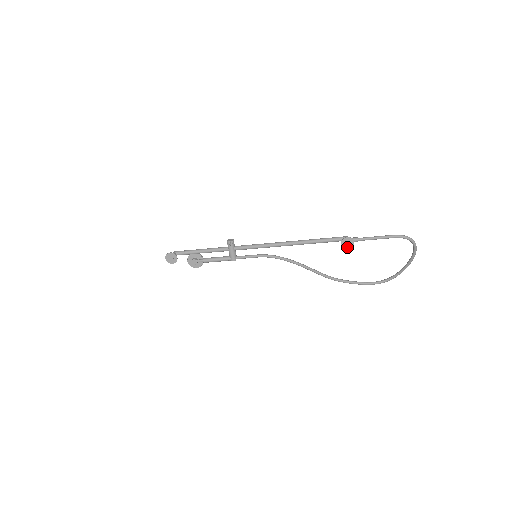
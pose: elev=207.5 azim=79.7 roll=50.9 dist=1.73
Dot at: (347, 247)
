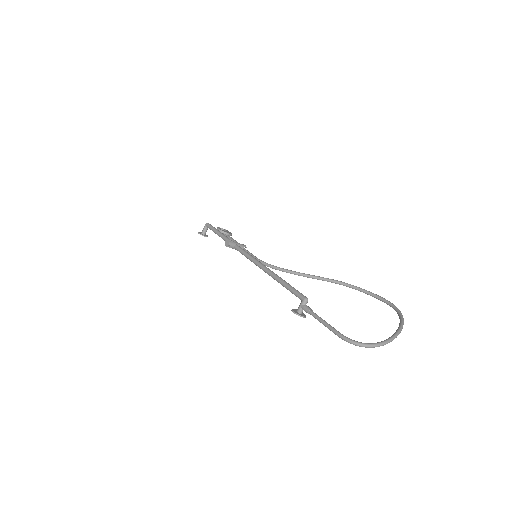
Dot at: occluded
